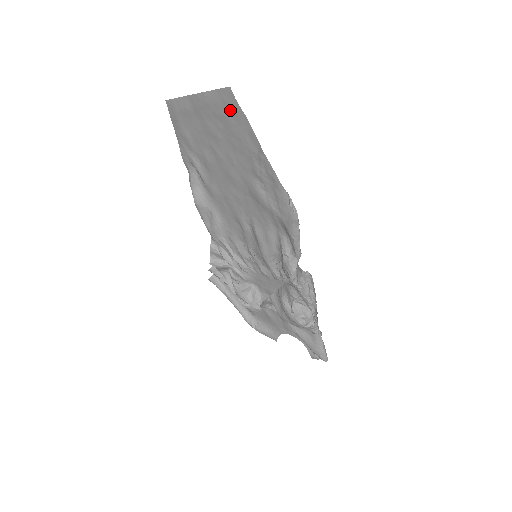
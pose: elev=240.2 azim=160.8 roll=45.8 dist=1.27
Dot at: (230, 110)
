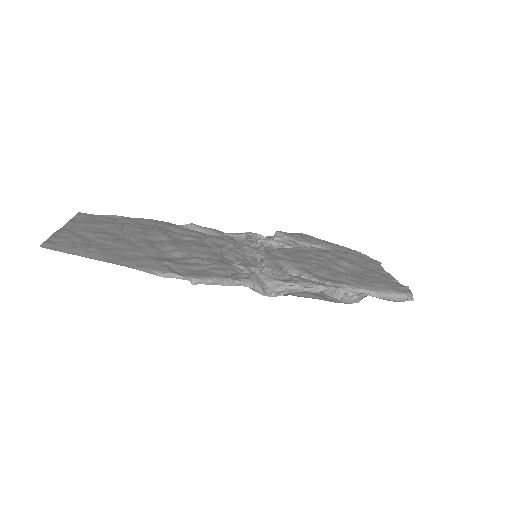
Dot at: (66, 244)
